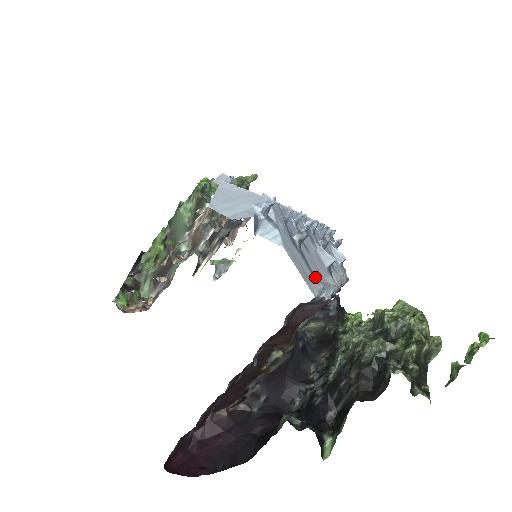
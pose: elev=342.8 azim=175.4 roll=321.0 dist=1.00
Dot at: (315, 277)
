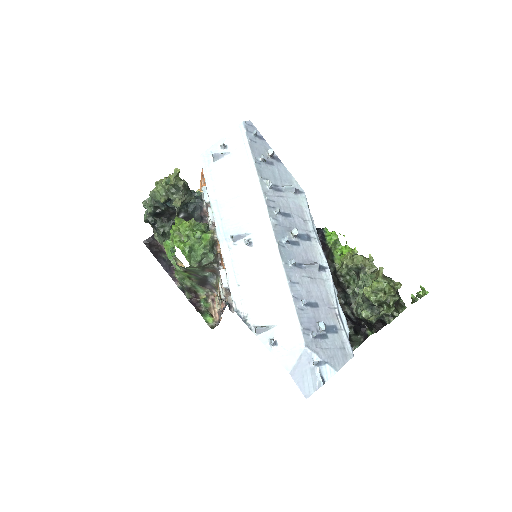
Dot at: (338, 328)
